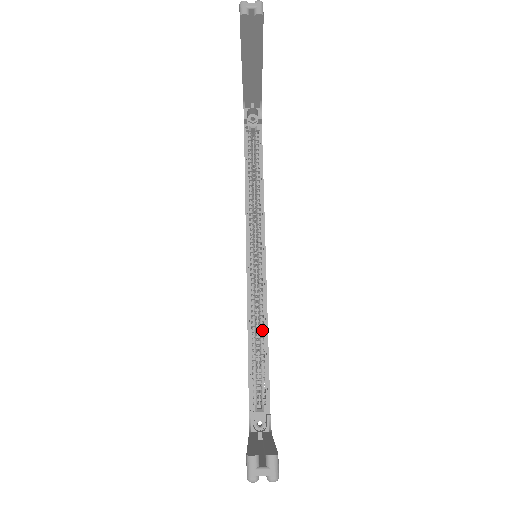
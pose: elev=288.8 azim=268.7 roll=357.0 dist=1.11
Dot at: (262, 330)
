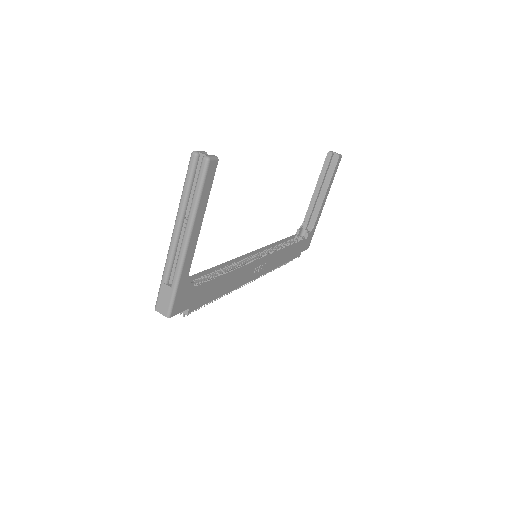
Dot at: (228, 272)
